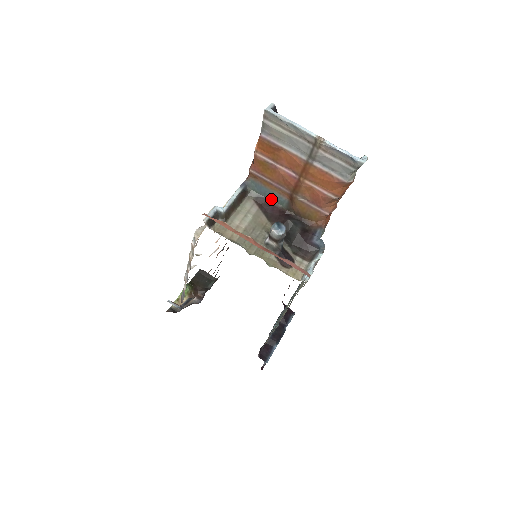
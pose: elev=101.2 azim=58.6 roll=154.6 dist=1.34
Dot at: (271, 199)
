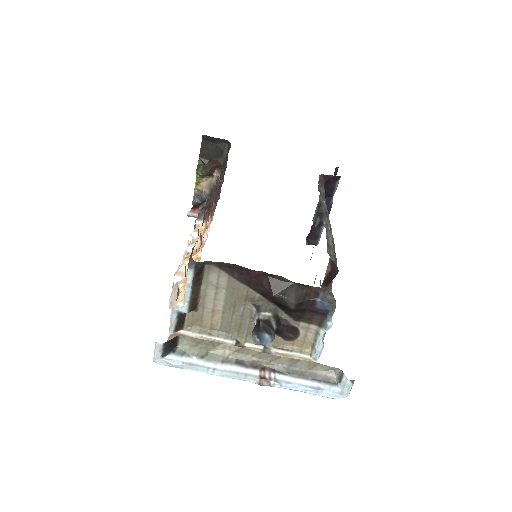
Dot at: (240, 267)
